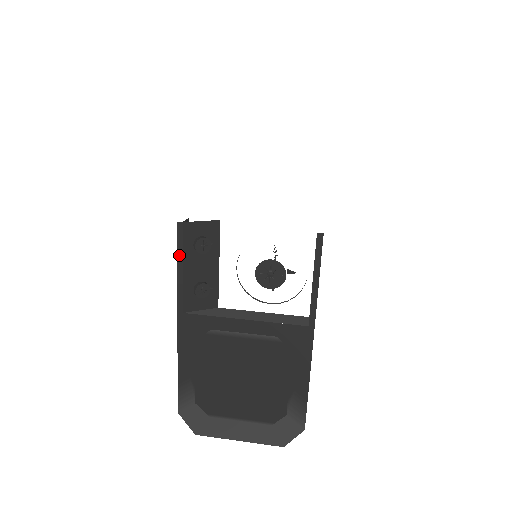
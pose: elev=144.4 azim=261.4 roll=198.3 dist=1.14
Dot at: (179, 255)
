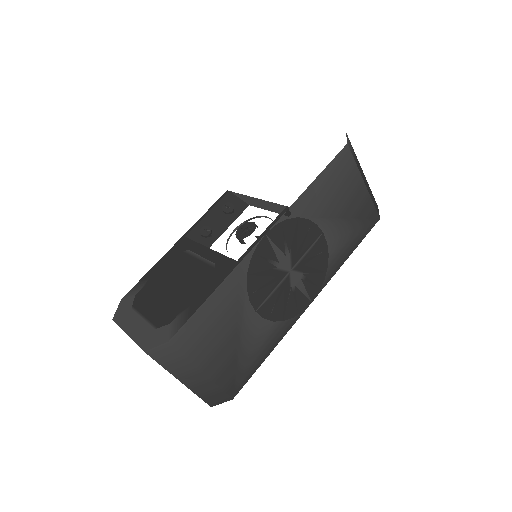
Dot at: (213, 206)
